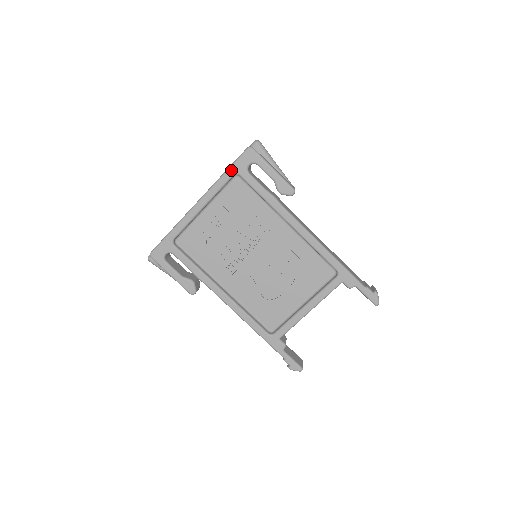
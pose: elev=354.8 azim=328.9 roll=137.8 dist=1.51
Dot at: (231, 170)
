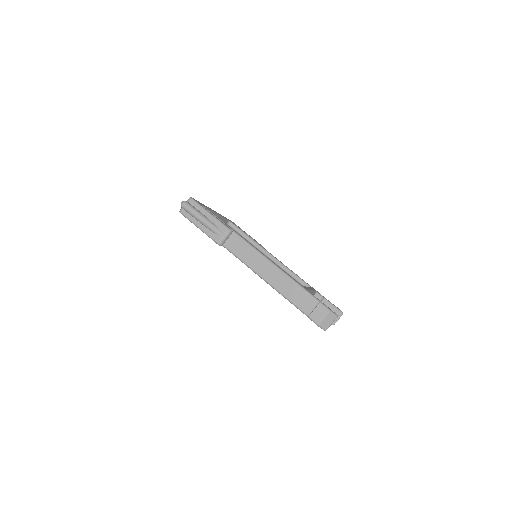
Dot at: occluded
